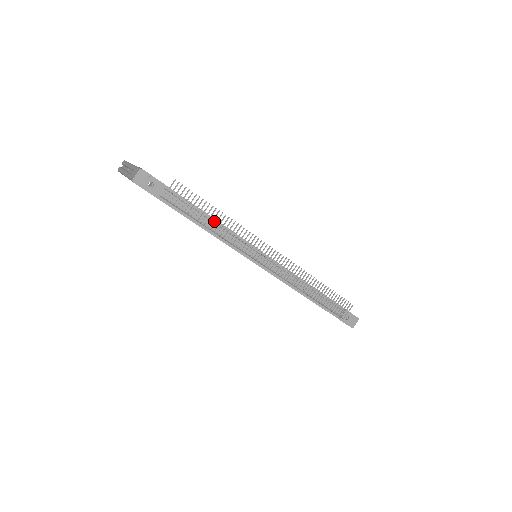
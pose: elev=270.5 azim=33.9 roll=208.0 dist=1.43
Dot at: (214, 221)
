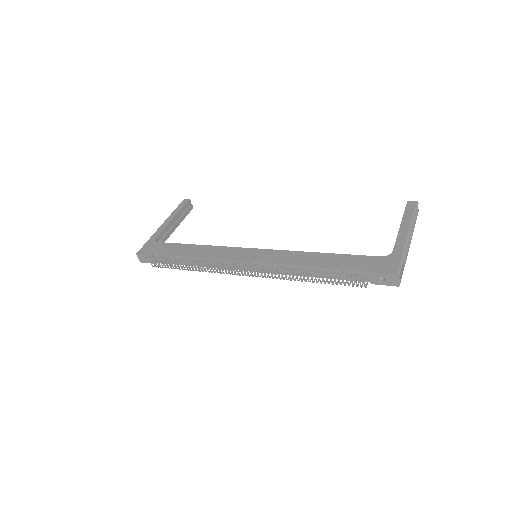
Dot at: (195, 258)
